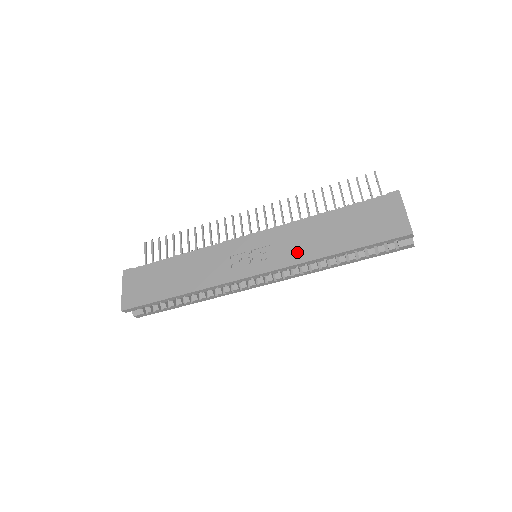
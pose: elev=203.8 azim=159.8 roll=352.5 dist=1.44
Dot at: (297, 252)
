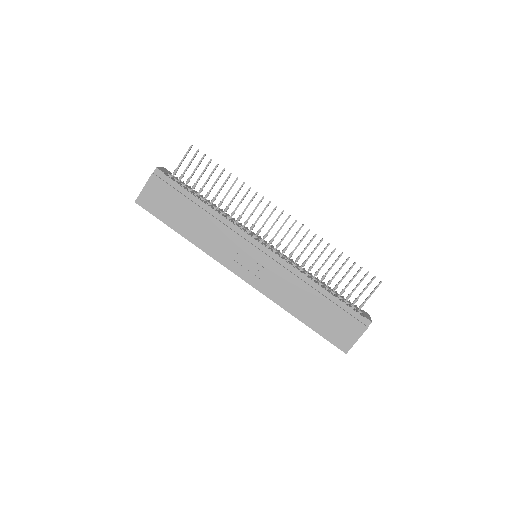
Dot at: (279, 293)
